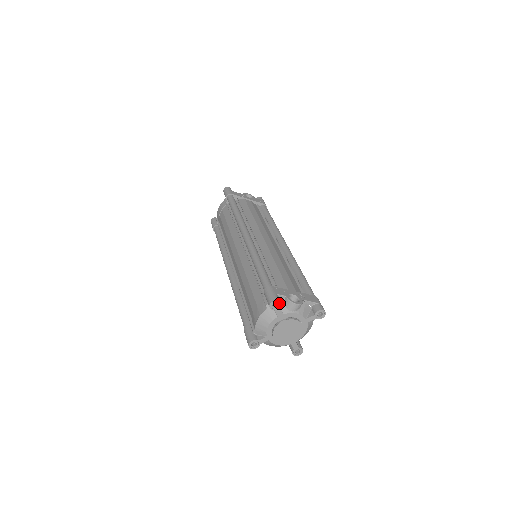
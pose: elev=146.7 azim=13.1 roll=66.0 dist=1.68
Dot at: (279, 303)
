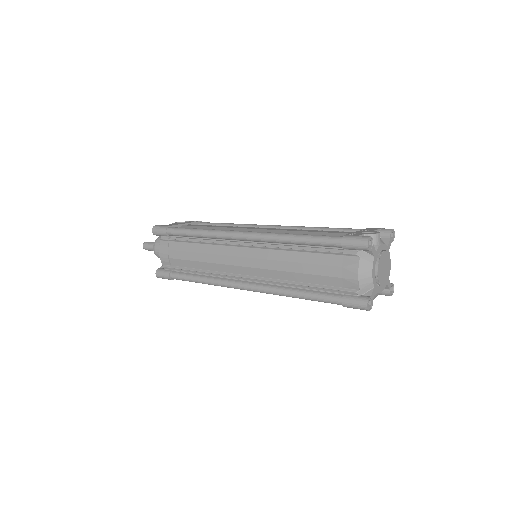
Dot at: (371, 240)
